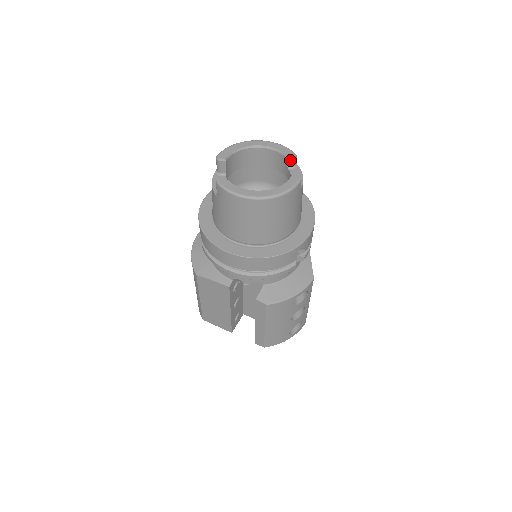
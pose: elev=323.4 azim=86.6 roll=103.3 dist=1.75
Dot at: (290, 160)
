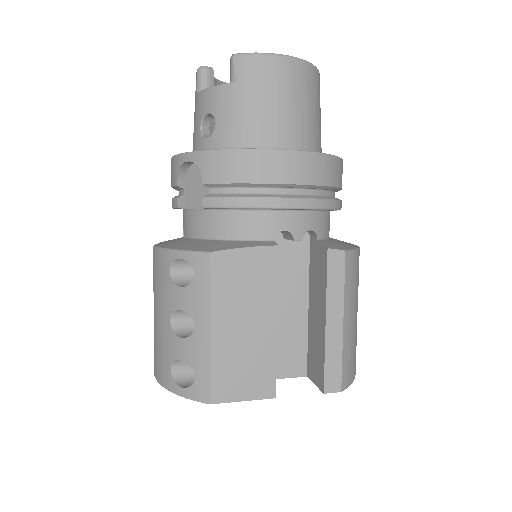
Dot at: occluded
